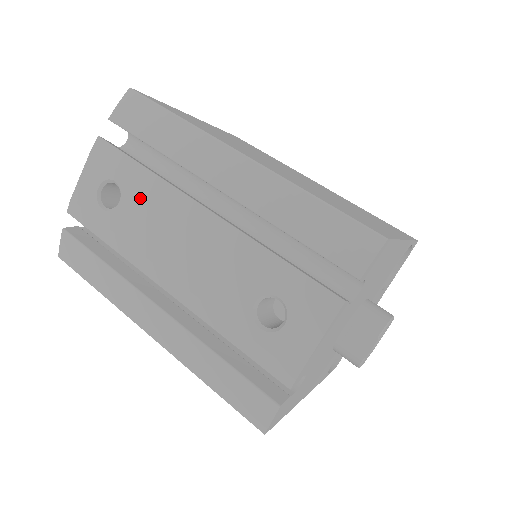
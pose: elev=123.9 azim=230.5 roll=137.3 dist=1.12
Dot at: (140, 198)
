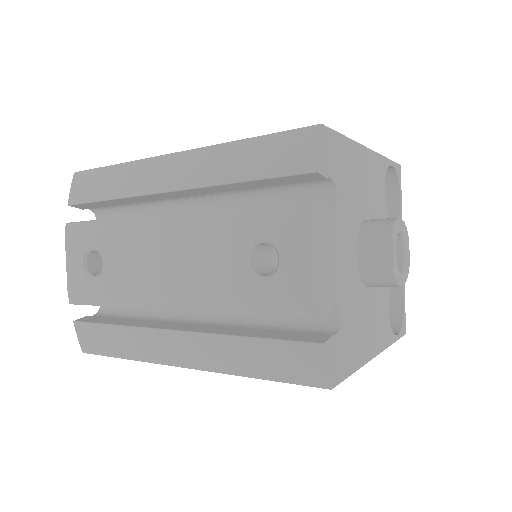
Dot at: (115, 246)
